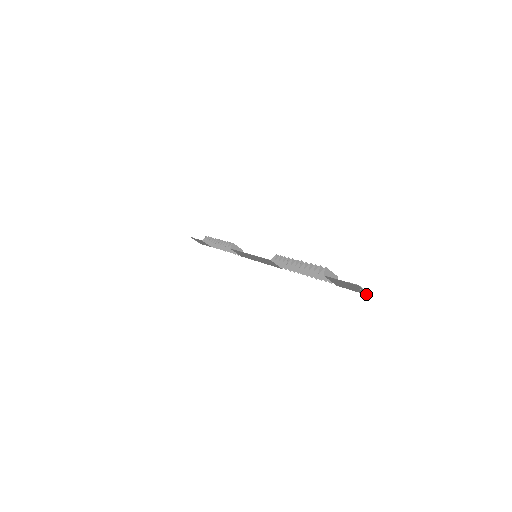
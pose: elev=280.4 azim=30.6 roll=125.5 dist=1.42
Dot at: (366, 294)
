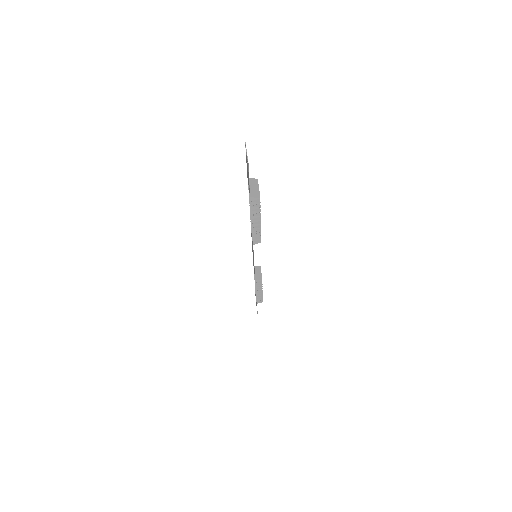
Dot at: (248, 167)
